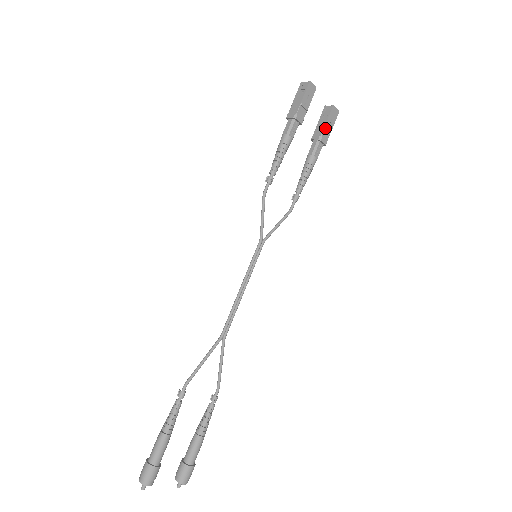
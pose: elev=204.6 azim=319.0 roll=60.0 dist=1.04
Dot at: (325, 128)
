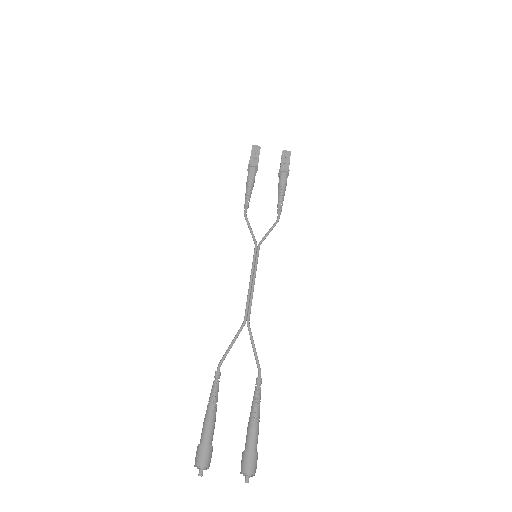
Dot at: (282, 163)
